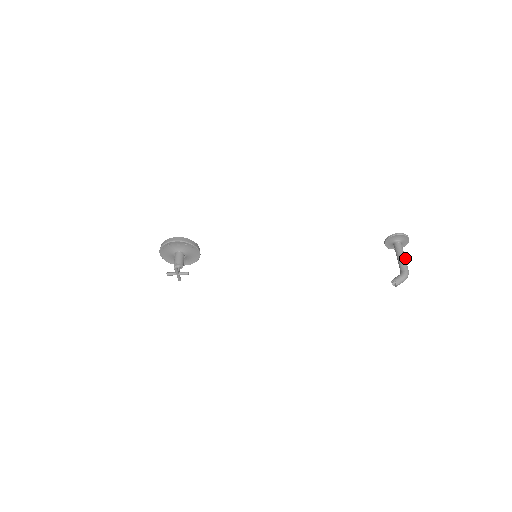
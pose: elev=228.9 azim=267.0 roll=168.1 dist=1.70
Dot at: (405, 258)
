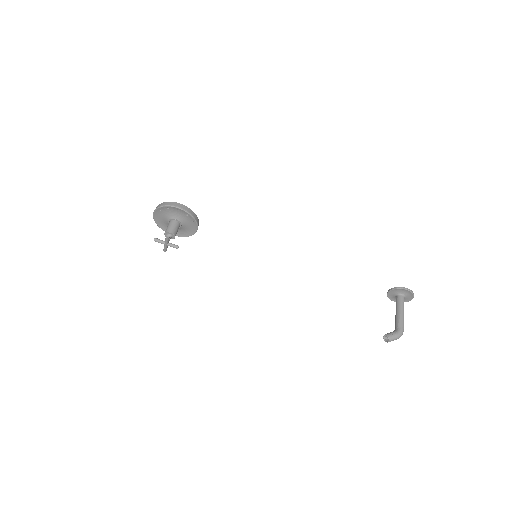
Dot at: occluded
